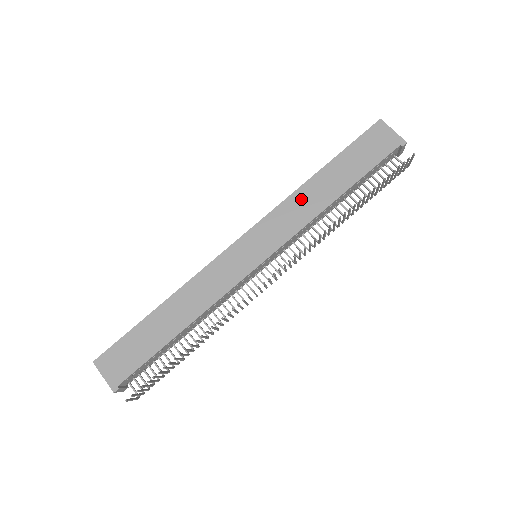
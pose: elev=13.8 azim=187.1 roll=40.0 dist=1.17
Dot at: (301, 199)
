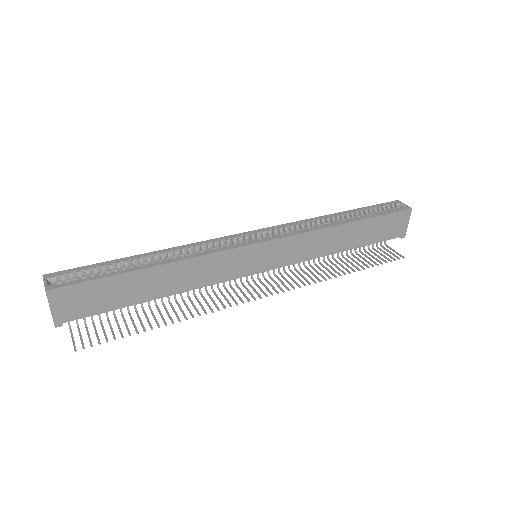
Dot at: (324, 237)
